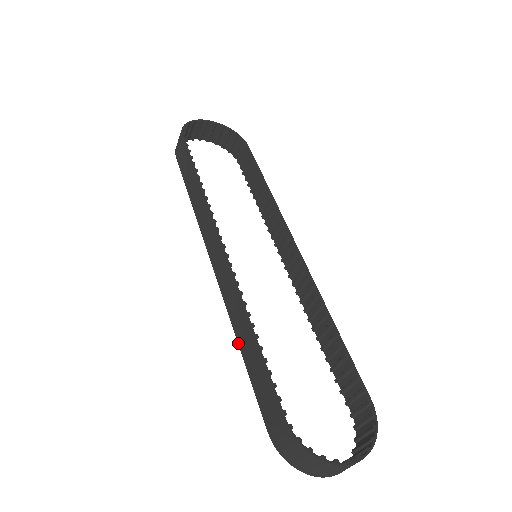
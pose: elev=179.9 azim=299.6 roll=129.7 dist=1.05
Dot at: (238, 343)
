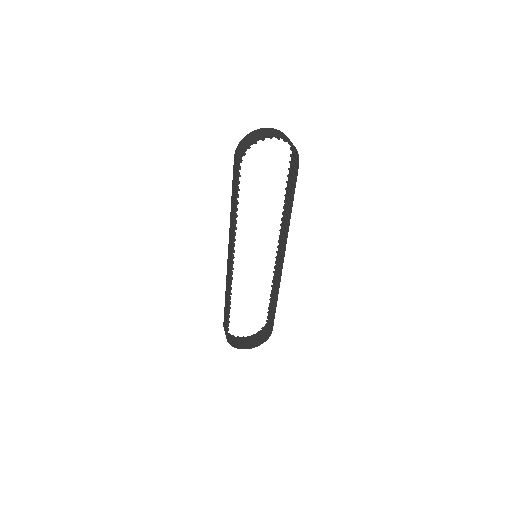
Dot at: (225, 293)
